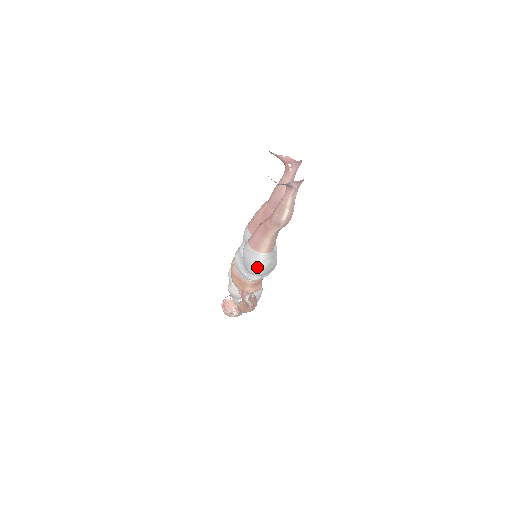
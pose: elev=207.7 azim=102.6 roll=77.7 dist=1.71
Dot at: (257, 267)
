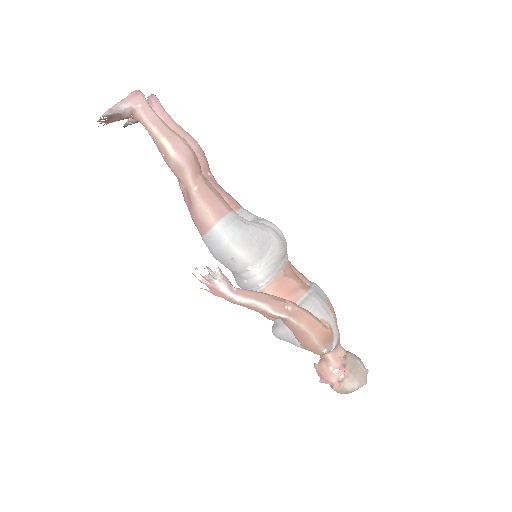
Dot at: (230, 251)
